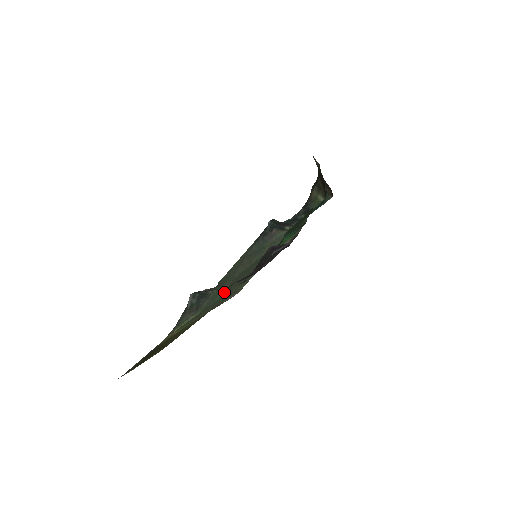
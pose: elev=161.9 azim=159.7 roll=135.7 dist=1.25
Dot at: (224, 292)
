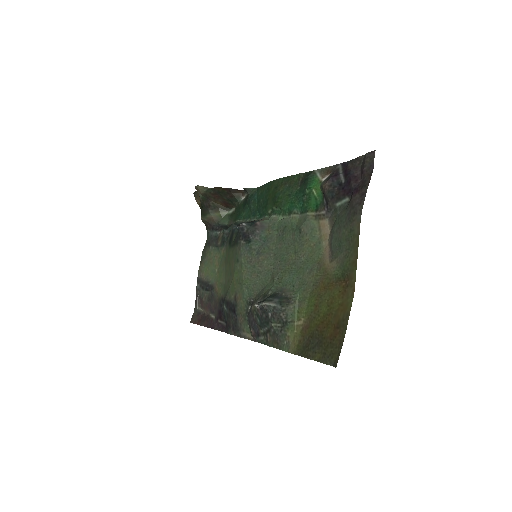
Dot at: (290, 272)
